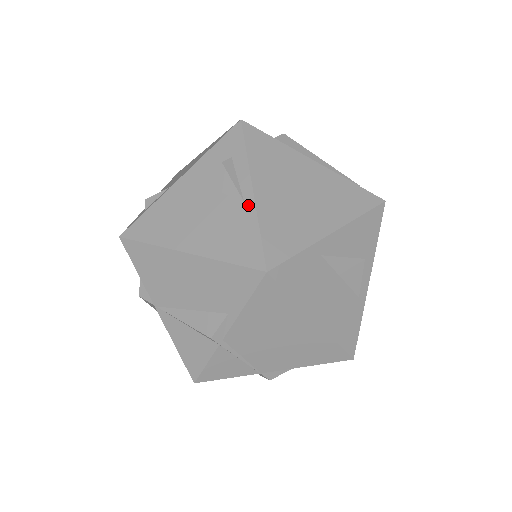
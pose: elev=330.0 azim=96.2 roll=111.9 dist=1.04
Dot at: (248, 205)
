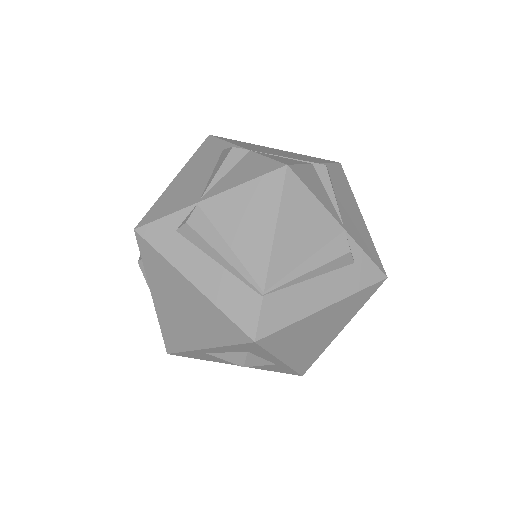
Dot at: (155, 305)
